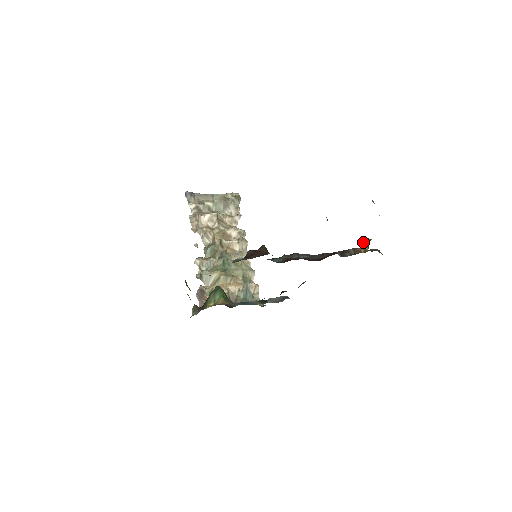
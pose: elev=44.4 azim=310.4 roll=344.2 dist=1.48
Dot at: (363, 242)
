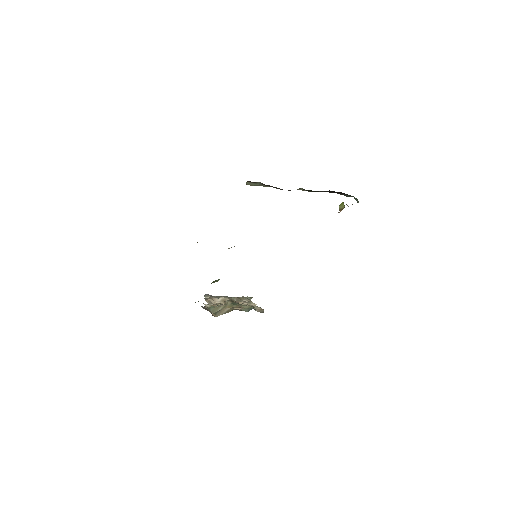
Dot at: (339, 205)
